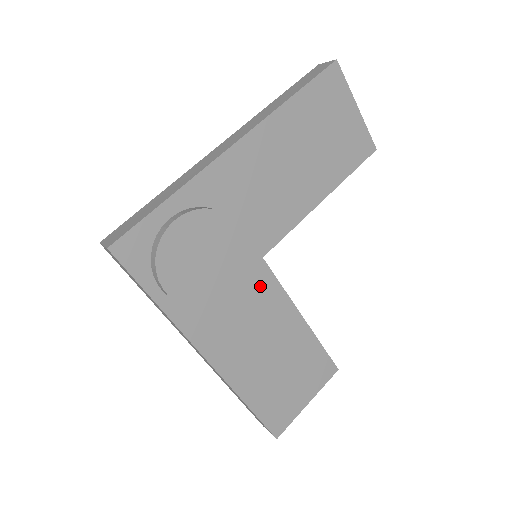
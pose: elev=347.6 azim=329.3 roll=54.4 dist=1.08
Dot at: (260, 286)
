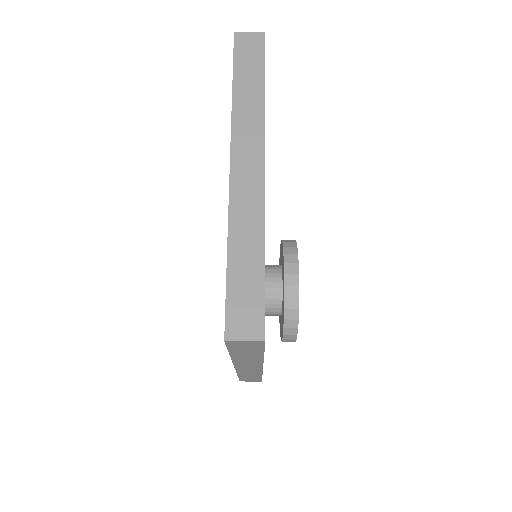
Dot at: occluded
